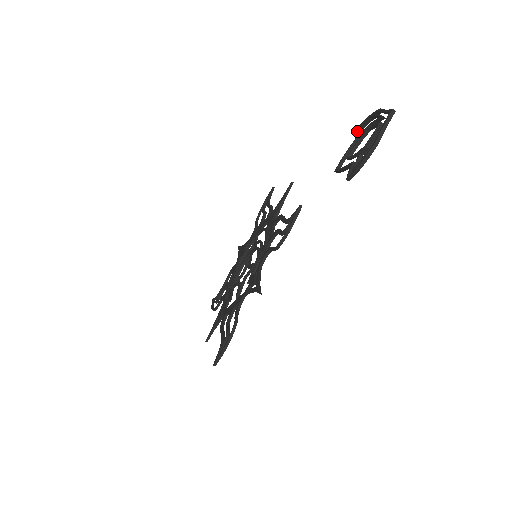
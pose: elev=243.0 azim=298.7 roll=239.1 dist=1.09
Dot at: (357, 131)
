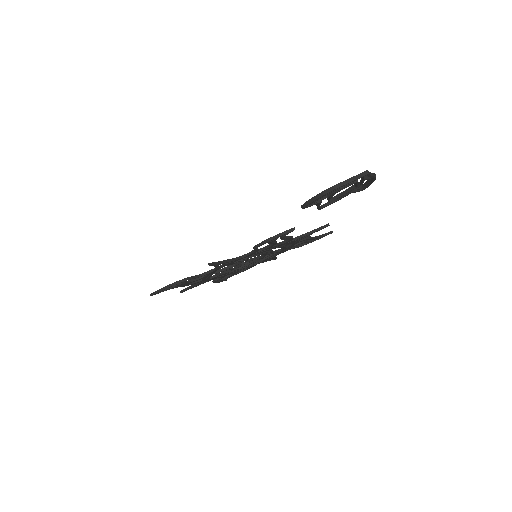
Dot at: occluded
